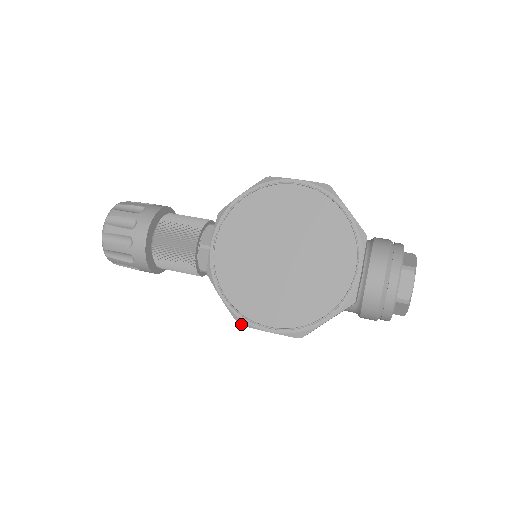
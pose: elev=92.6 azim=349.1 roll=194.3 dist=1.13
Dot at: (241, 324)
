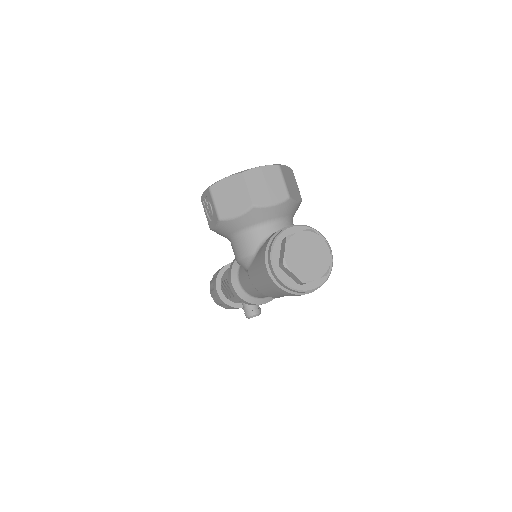
Dot at: (201, 198)
